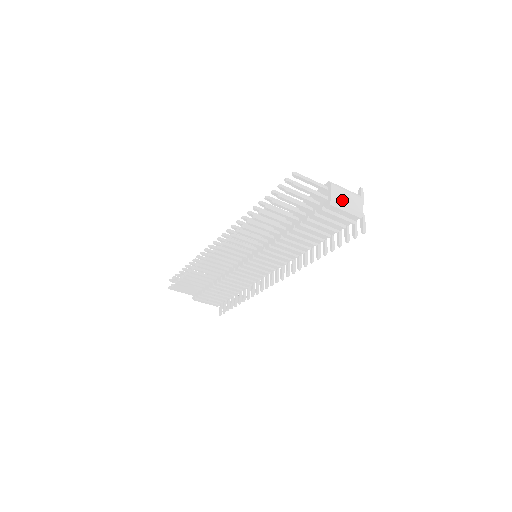
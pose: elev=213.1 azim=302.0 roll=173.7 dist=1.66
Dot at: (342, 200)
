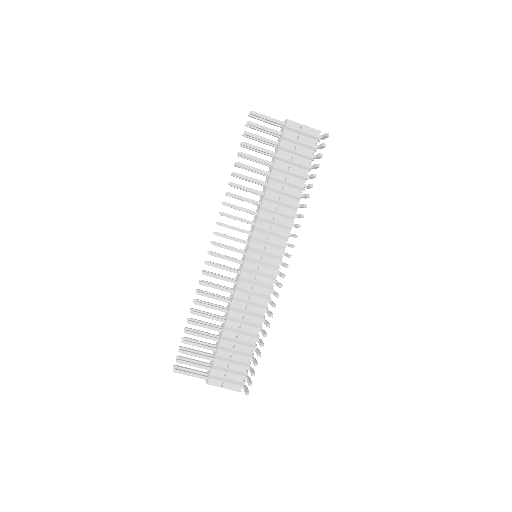
Dot at: occluded
